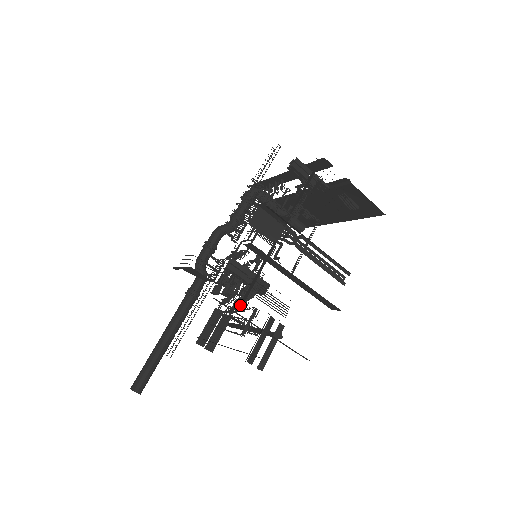
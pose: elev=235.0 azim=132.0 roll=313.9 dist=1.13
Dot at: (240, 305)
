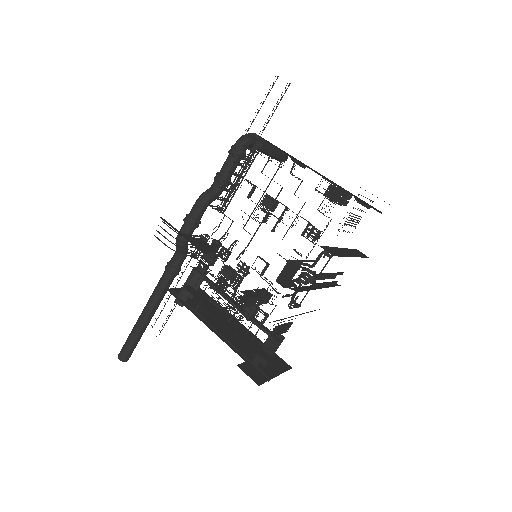
Dot at: (256, 345)
